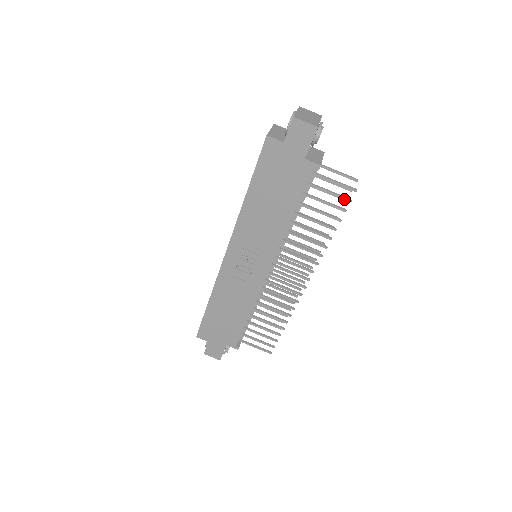
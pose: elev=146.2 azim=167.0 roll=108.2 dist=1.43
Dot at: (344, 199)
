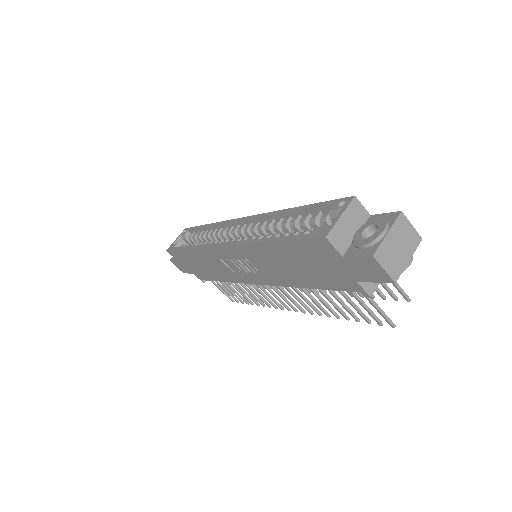
Dot at: (375, 320)
